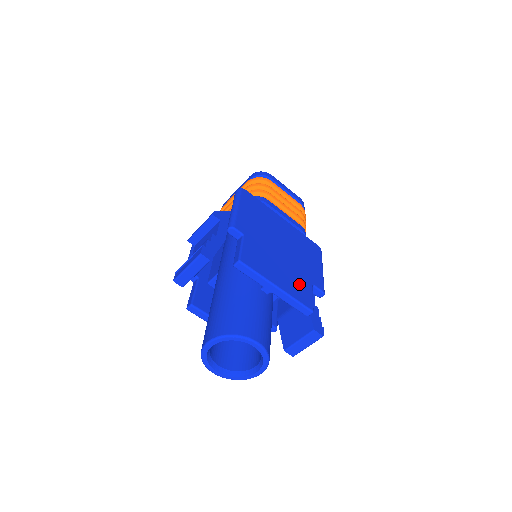
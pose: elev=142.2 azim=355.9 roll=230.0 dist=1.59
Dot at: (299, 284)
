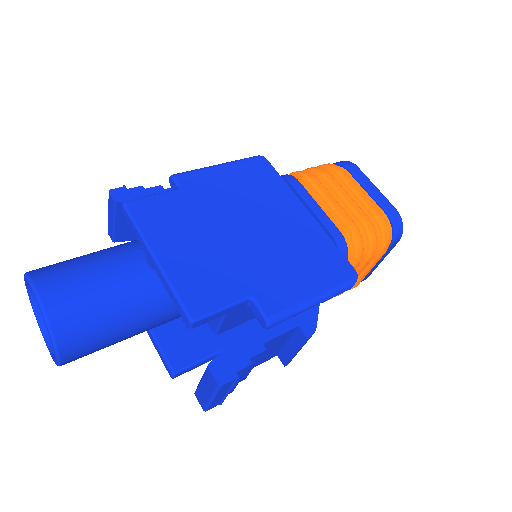
Dot at: (214, 279)
